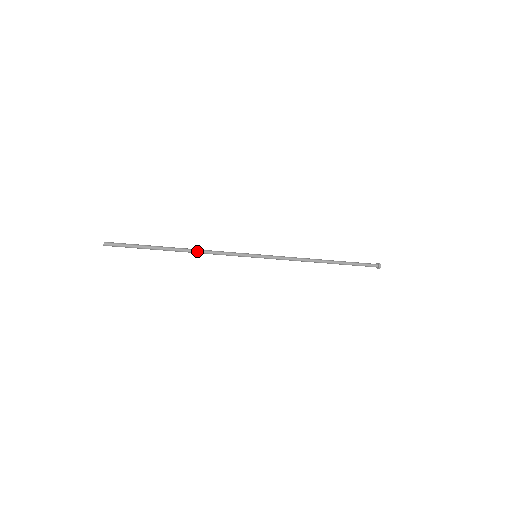
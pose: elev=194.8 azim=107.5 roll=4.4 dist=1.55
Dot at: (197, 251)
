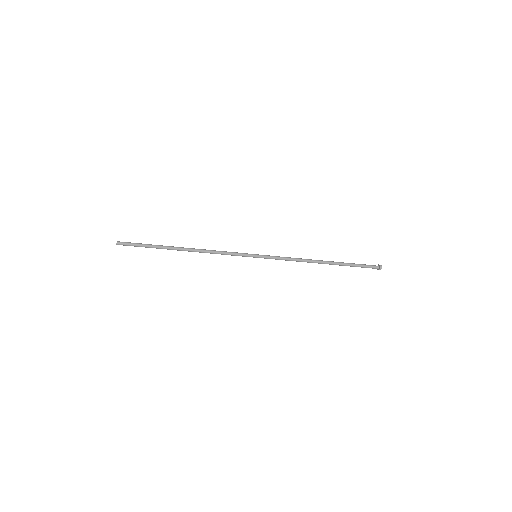
Dot at: (200, 251)
